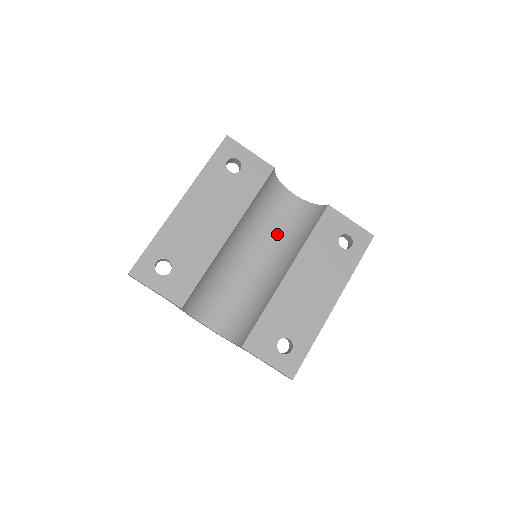
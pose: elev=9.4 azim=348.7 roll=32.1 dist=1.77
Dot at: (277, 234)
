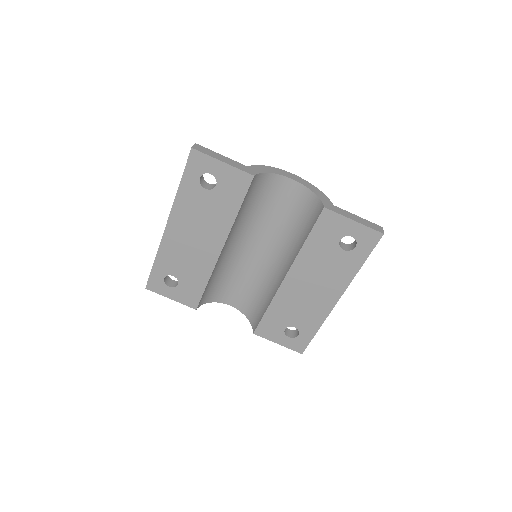
Dot at: (278, 225)
